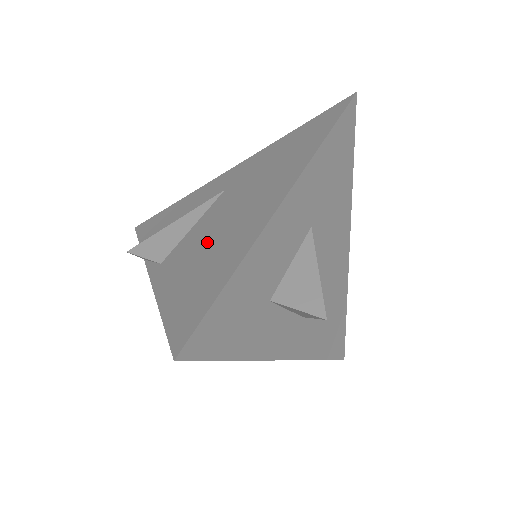
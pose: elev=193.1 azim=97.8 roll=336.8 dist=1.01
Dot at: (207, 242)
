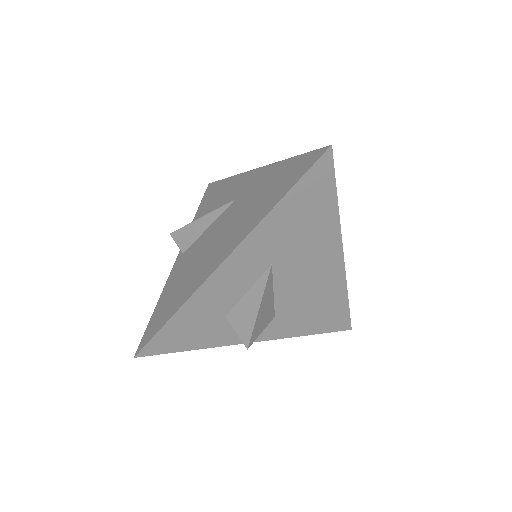
Dot at: (196, 259)
